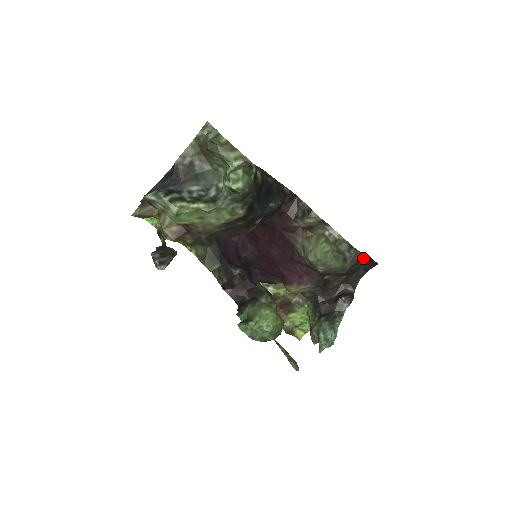
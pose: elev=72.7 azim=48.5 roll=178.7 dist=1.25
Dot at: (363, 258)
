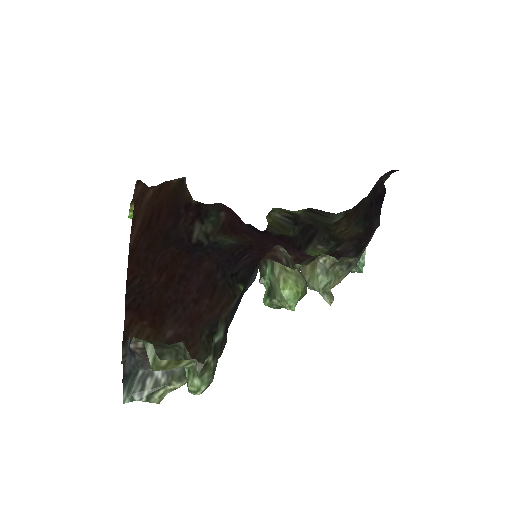
Dot at: (374, 232)
